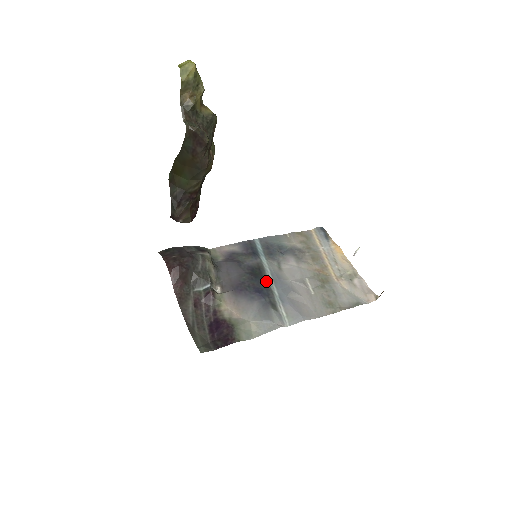
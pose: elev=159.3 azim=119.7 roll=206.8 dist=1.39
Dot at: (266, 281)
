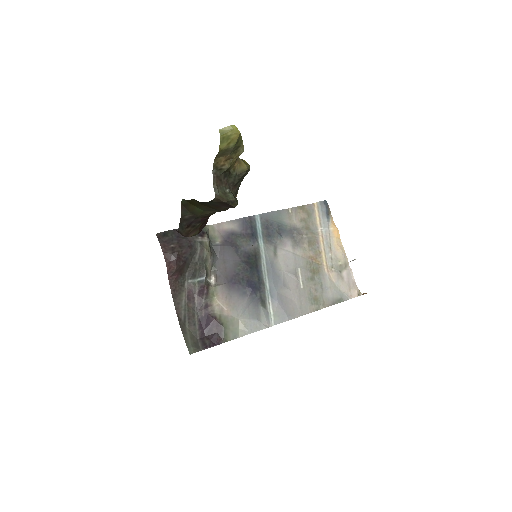
Dot at: (260, 271)
